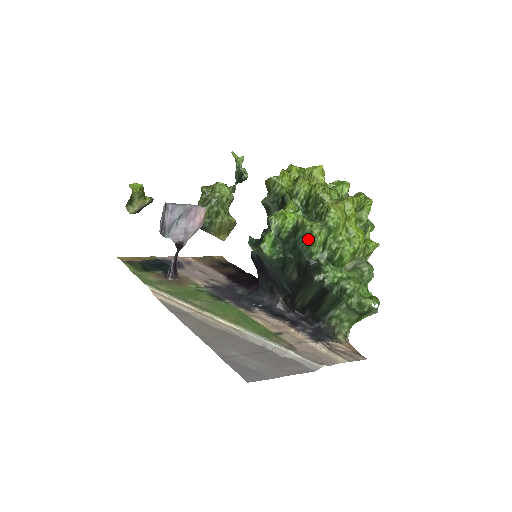
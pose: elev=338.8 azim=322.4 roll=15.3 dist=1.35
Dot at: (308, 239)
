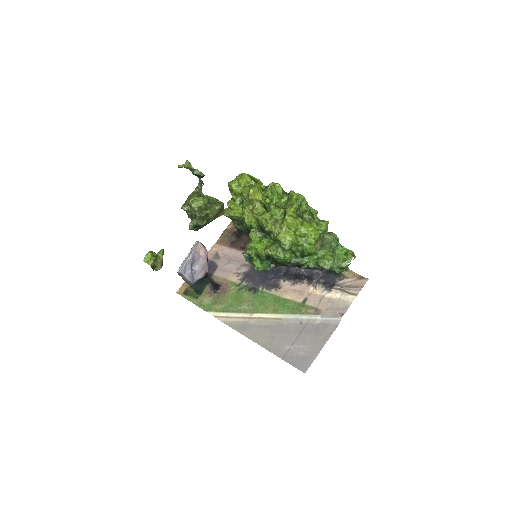
Dot at: (280, 261)
